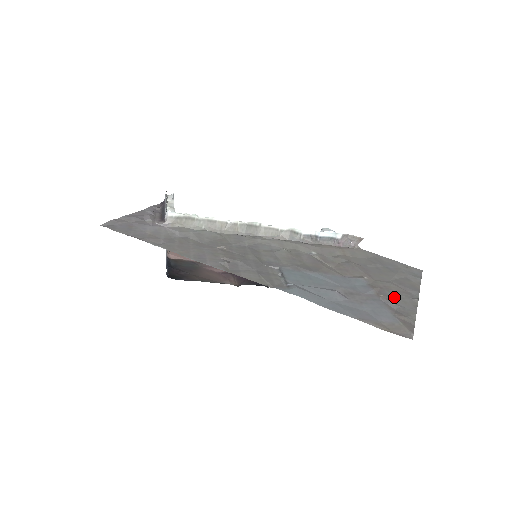
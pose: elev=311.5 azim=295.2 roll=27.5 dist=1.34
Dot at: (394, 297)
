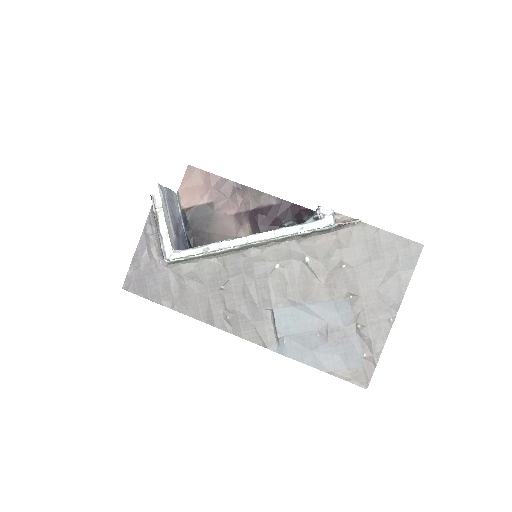
Dot at: (371, 324)
